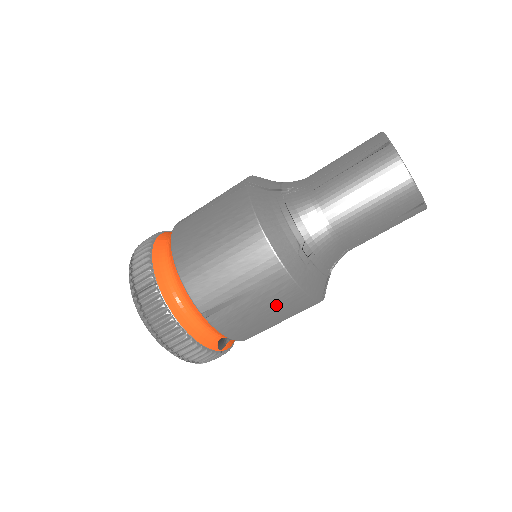
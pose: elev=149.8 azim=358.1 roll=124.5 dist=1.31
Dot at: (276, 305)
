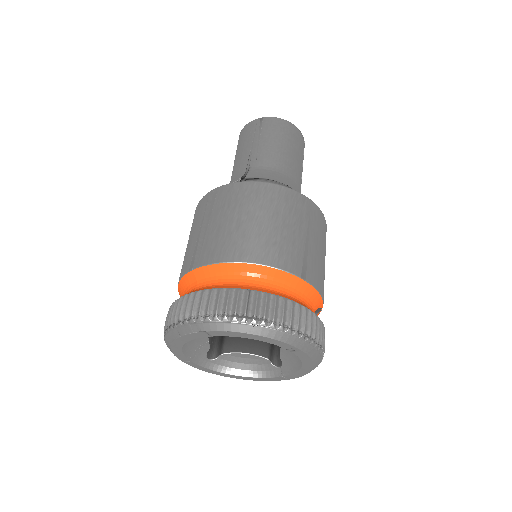
Dot at: (322, 237)
